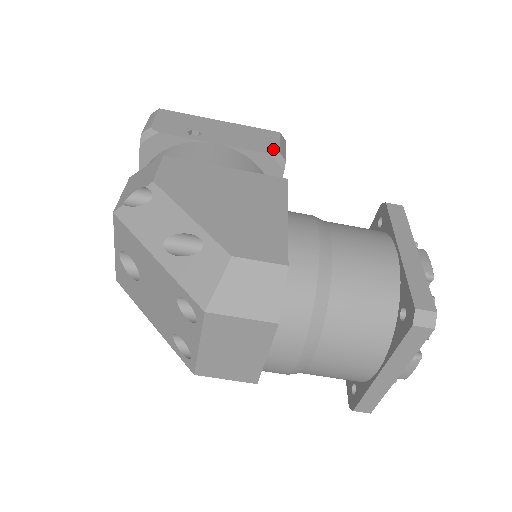
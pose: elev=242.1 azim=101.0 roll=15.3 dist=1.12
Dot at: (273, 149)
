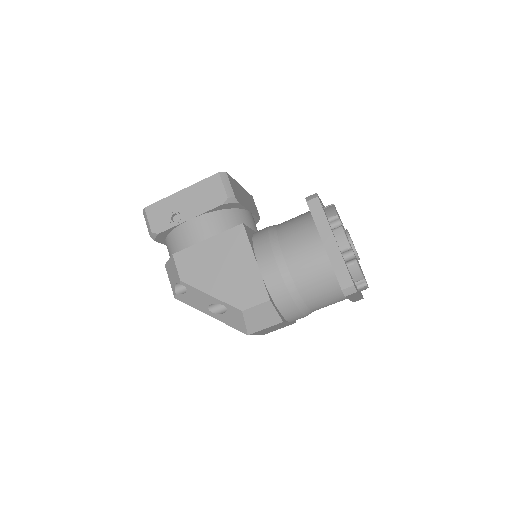
Dot at: (223, 197)
